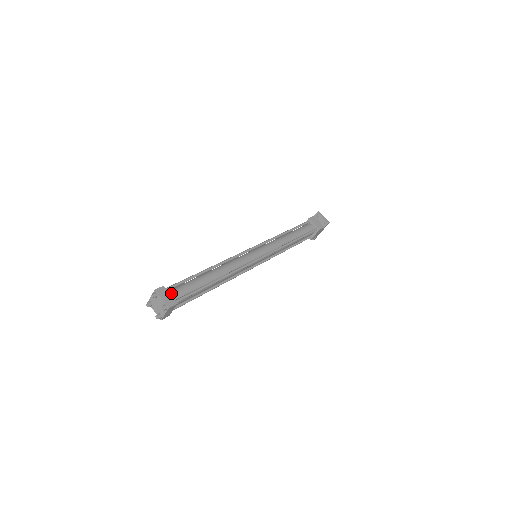
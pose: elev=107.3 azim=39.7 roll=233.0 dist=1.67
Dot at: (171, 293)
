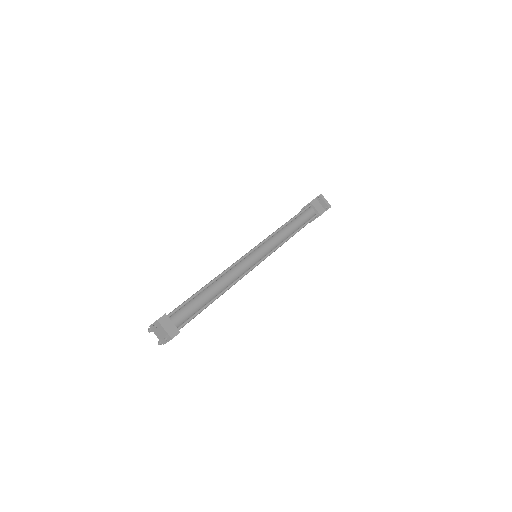
Dot at: (173, 320)
